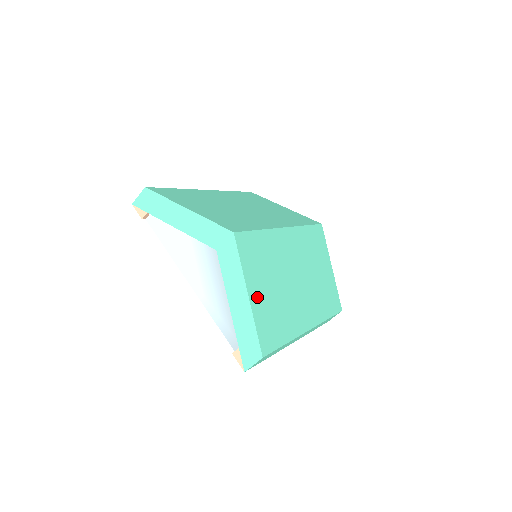
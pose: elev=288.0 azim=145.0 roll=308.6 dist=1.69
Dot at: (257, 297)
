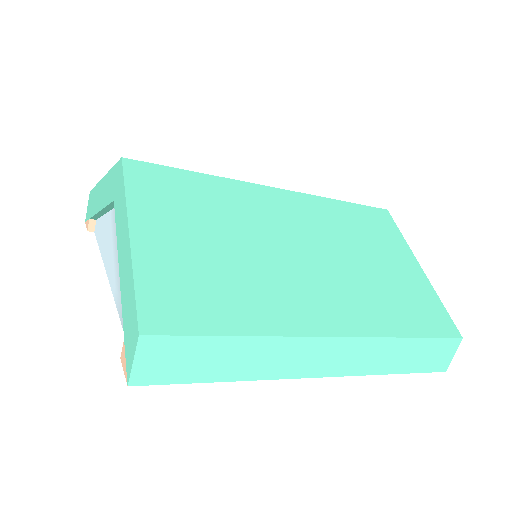
Dot at: (158, 243)
